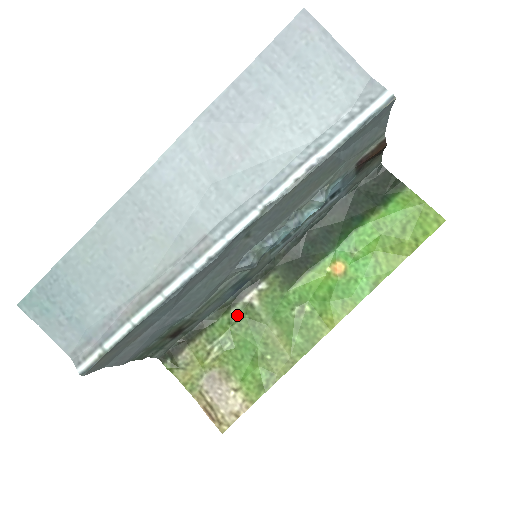
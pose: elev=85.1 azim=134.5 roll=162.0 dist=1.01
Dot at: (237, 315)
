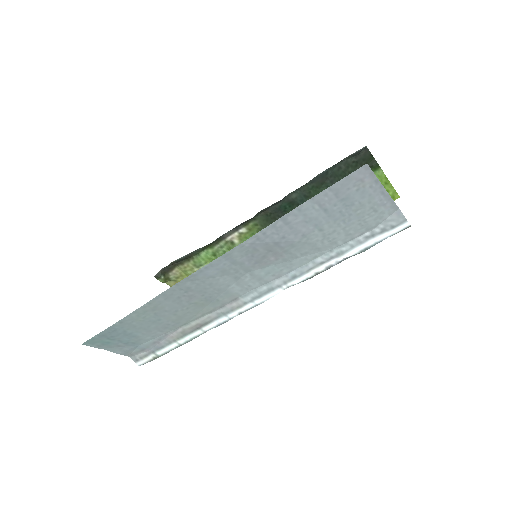
Dot at: (220, 250)
